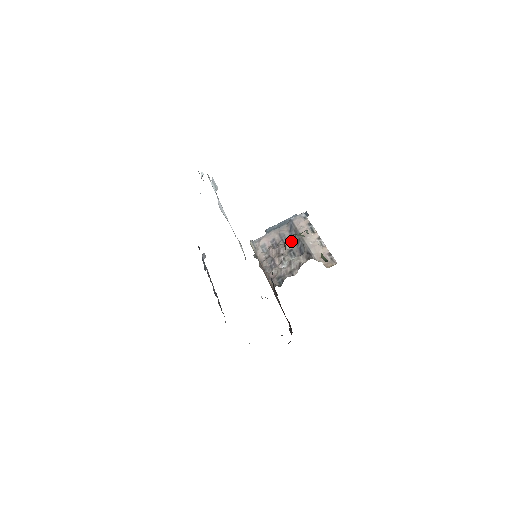
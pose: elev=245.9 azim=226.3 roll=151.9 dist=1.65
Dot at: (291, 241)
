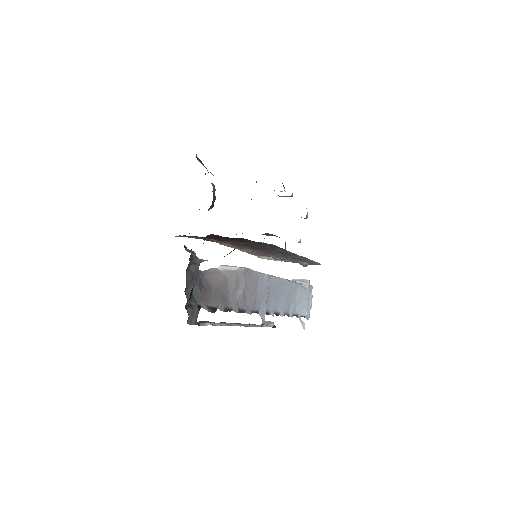
Dot at: occluded
